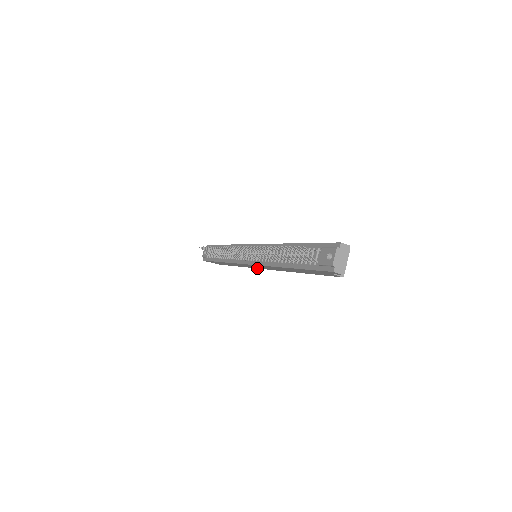
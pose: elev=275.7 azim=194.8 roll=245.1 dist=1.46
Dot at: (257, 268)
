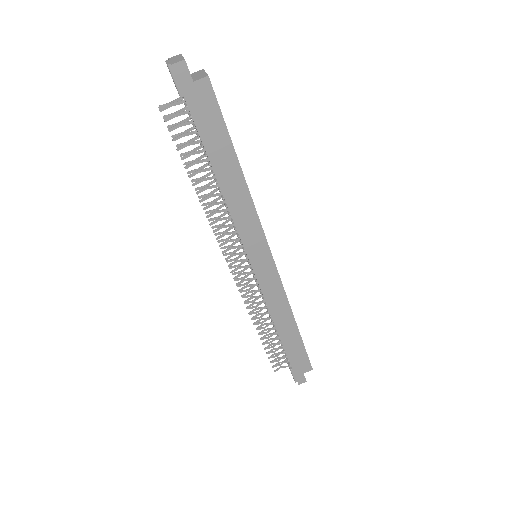
Dot at: (277, 271)
